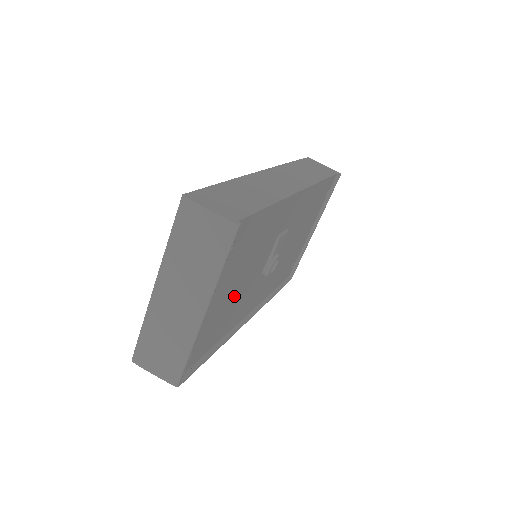
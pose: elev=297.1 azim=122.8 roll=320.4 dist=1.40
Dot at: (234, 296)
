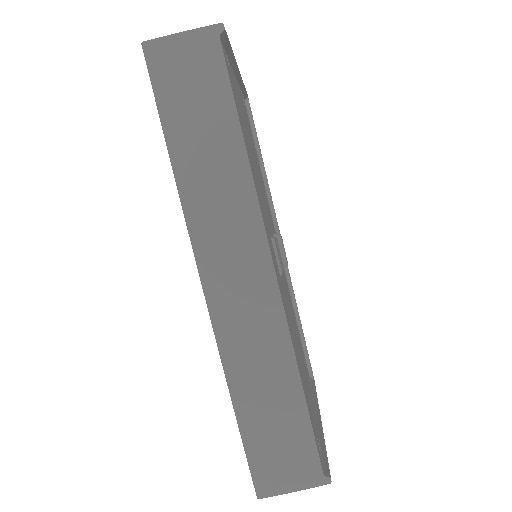
Dot at: occluded
